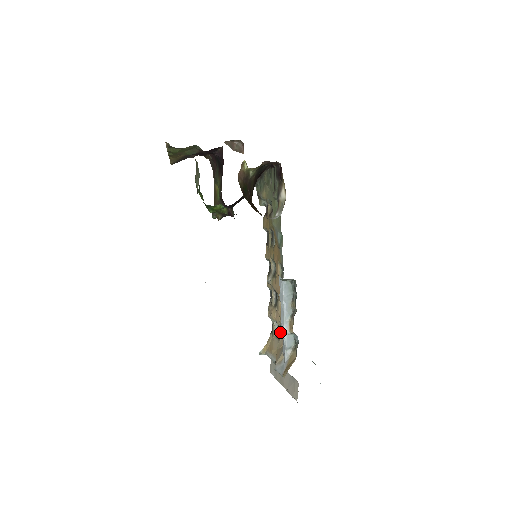
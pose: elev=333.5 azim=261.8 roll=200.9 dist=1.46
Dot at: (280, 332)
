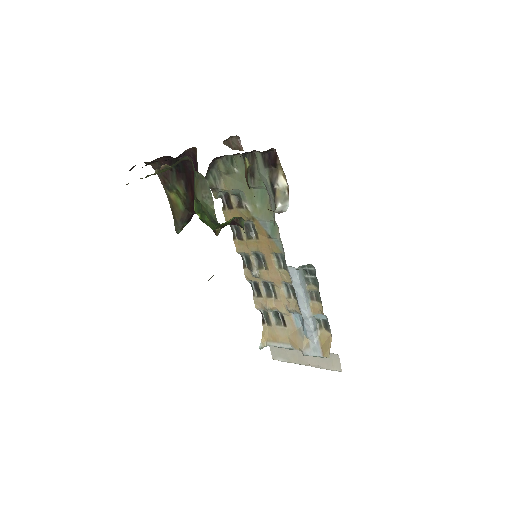
Dot at: (286, 318)
